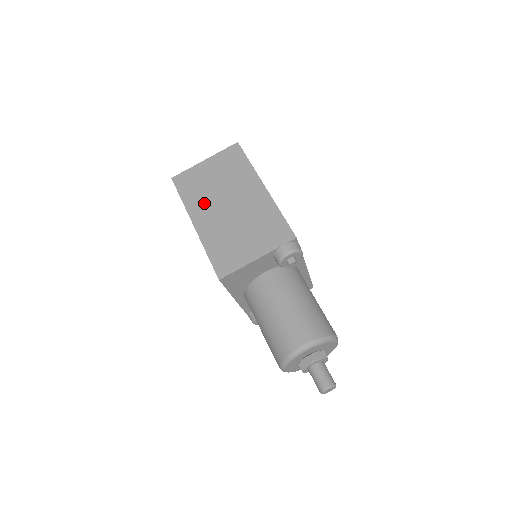
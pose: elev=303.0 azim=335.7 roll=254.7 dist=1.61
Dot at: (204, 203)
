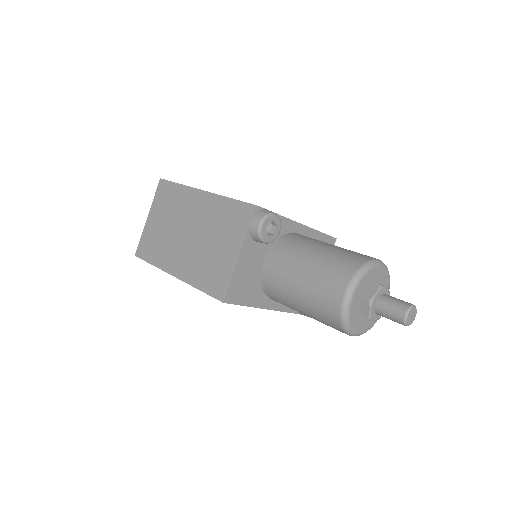
Dot at: (169, 251)
